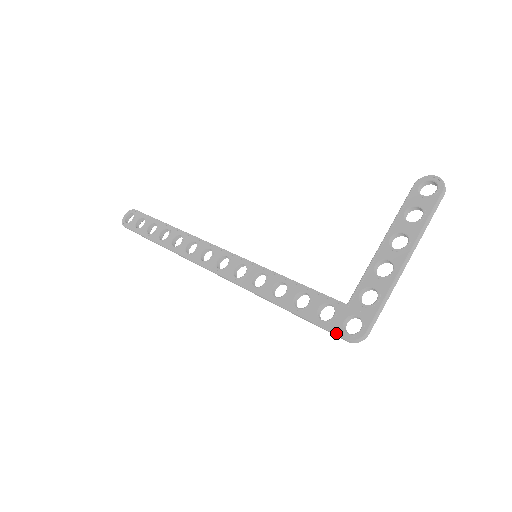
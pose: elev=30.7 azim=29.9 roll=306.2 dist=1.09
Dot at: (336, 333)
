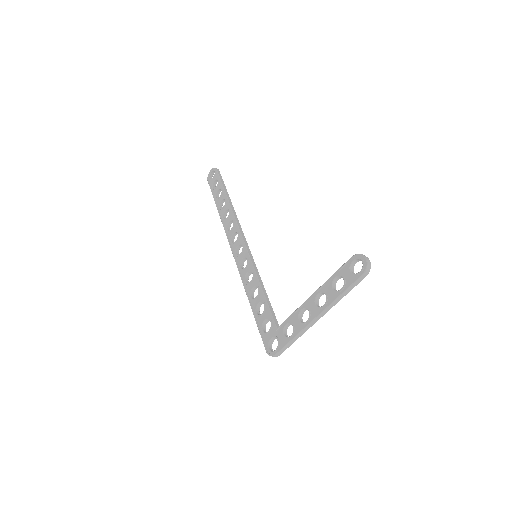
Dot at: (264, 344)
